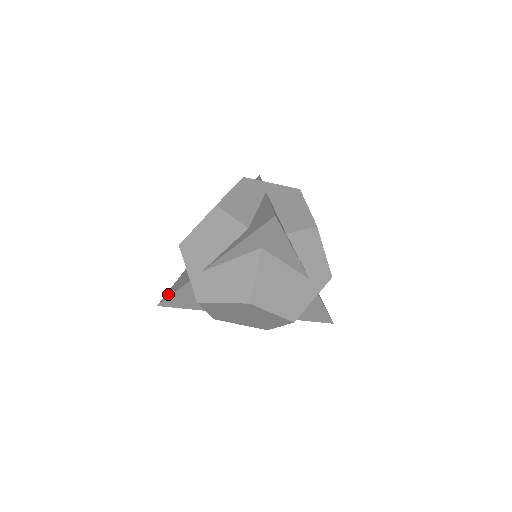
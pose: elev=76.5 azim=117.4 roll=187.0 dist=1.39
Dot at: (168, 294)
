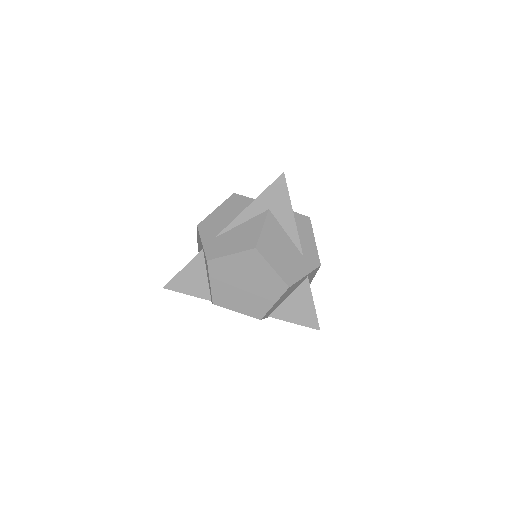
Dot at: occluded
